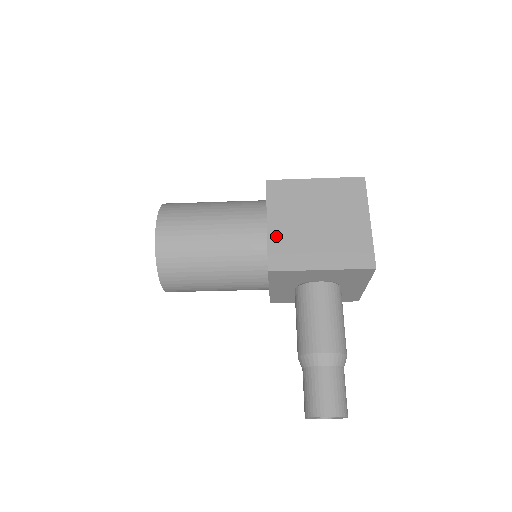
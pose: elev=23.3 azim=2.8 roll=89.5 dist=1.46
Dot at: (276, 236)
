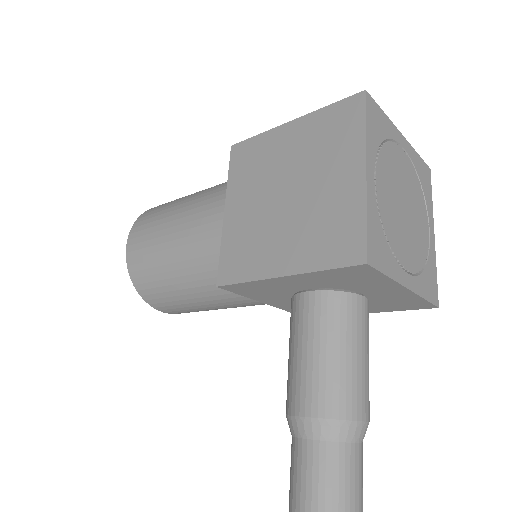
Dot at: (232, 229)
